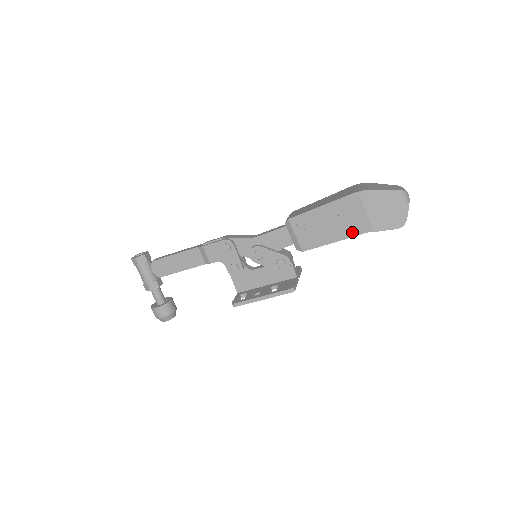
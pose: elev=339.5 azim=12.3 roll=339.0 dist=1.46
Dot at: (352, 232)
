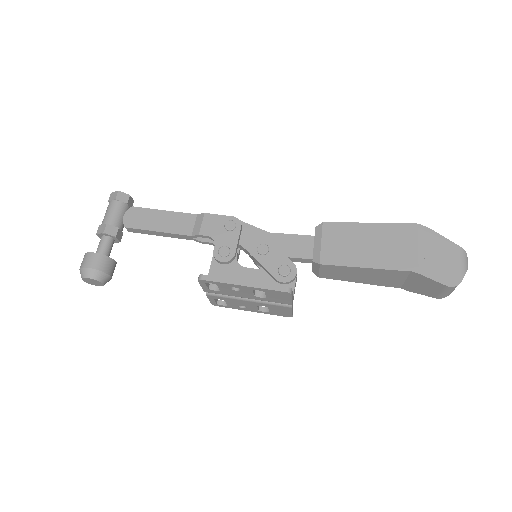
Dot at: (392, 264)
